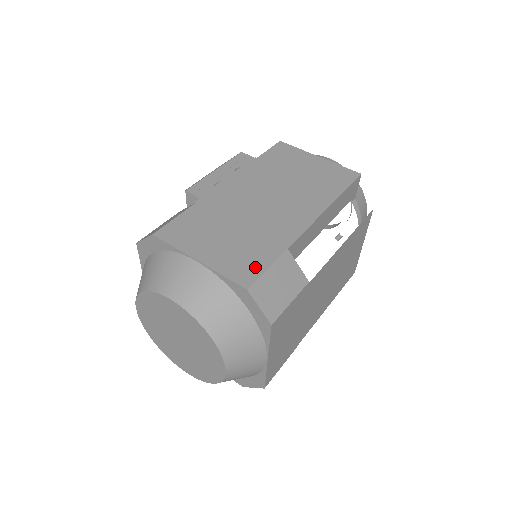
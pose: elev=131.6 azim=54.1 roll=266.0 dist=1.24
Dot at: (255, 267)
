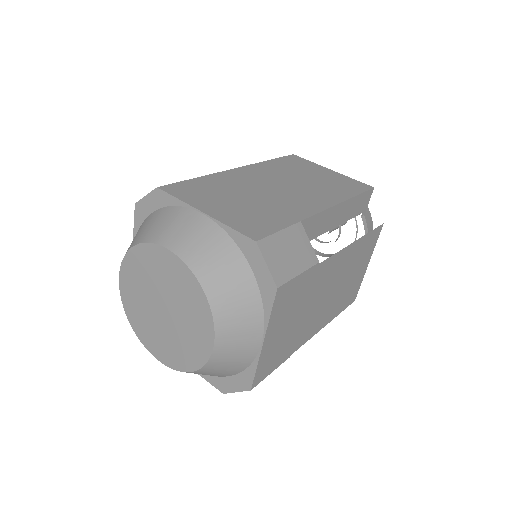
Dot at: (266, 227)
